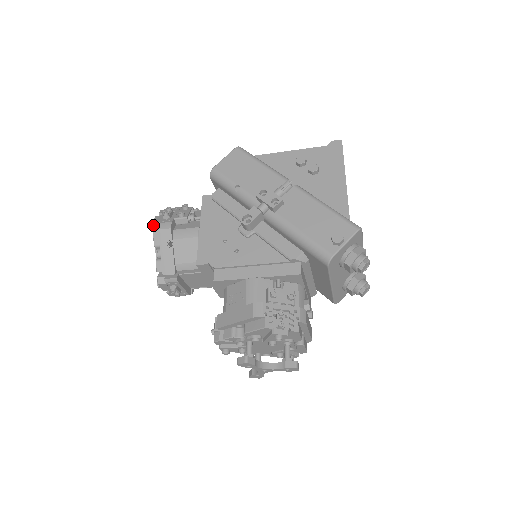
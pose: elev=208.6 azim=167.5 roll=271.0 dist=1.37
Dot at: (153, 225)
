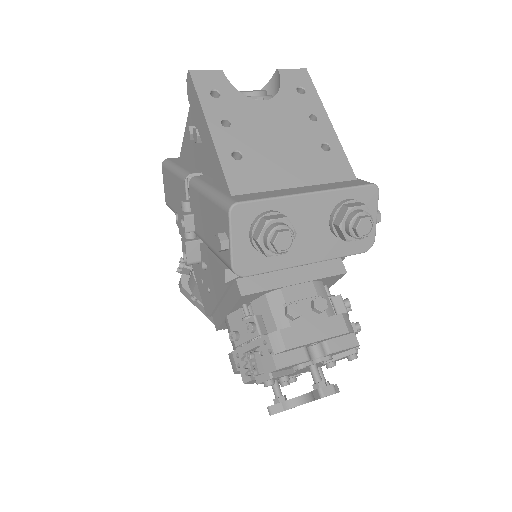
Dot at: occluded
